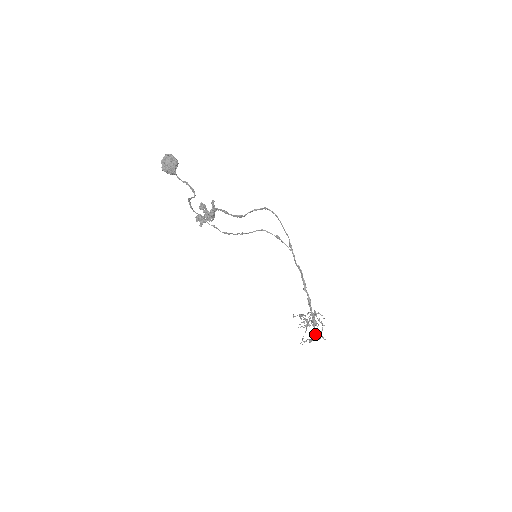
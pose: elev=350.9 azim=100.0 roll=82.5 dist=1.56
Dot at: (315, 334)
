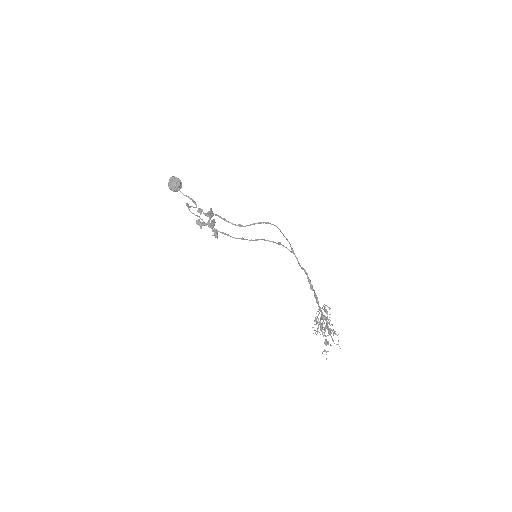
Dot at: (324, 327)
